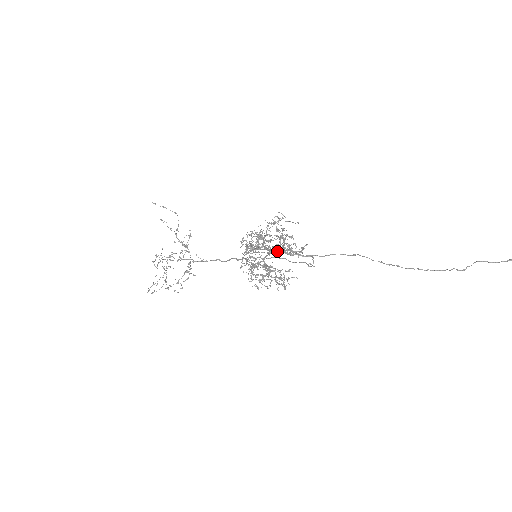
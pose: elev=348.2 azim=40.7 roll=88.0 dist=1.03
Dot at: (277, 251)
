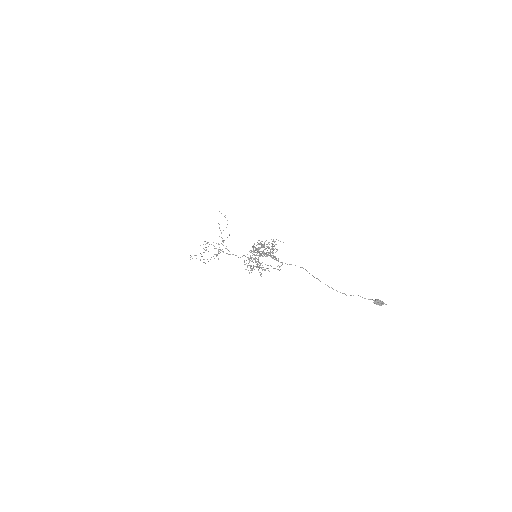
Dot at: (267, 254)
